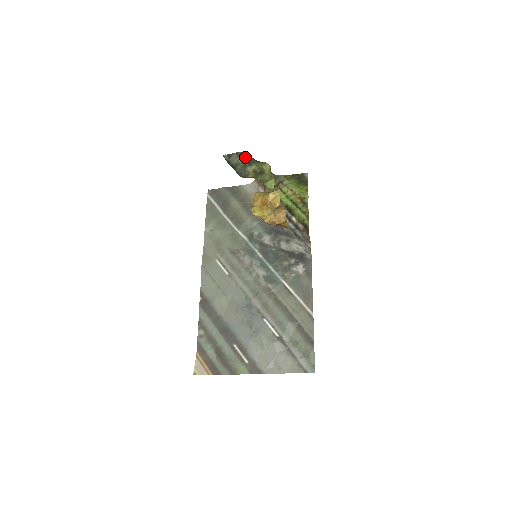
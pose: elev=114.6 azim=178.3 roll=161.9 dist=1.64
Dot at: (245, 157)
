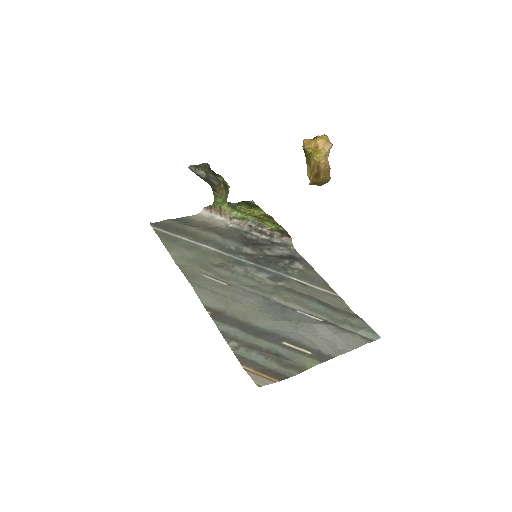
Dot at: (211, 170)
